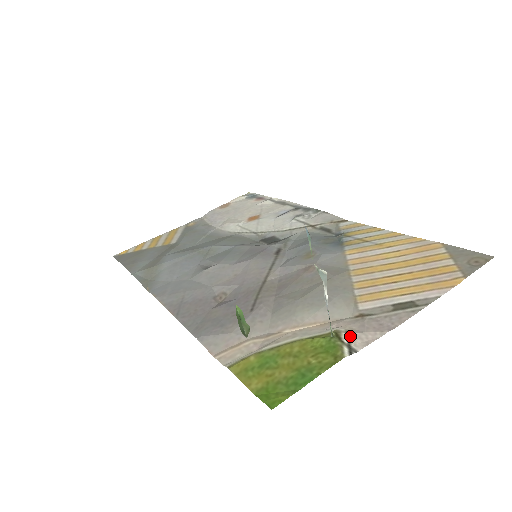
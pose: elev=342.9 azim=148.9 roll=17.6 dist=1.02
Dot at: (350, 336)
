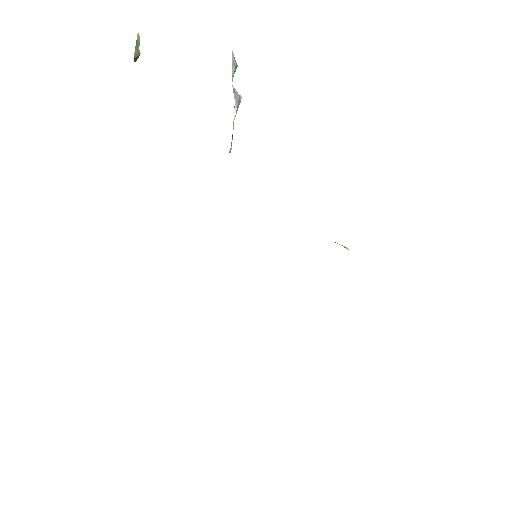
Dot at: occluded
